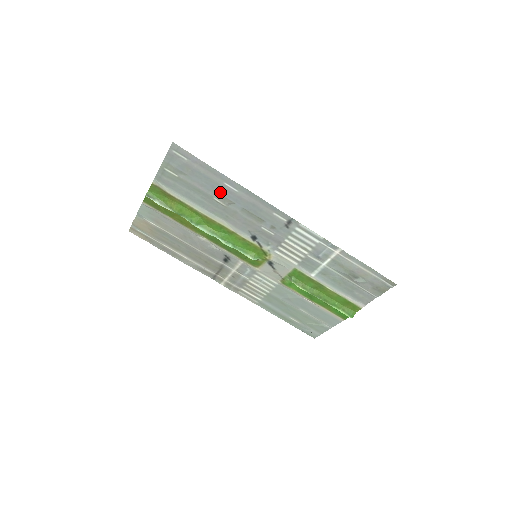
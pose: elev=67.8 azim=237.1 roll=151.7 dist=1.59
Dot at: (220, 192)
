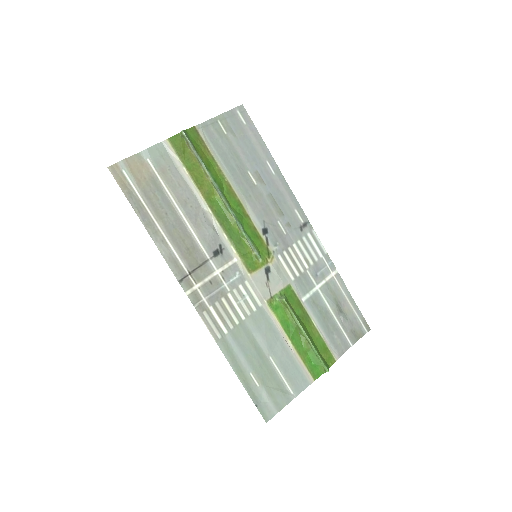
Dot at: (258, 168)
